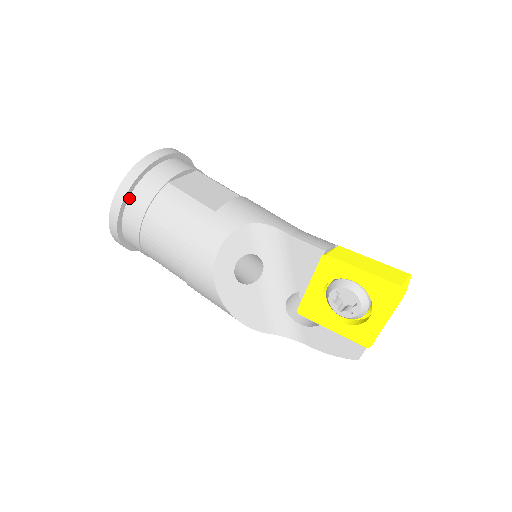
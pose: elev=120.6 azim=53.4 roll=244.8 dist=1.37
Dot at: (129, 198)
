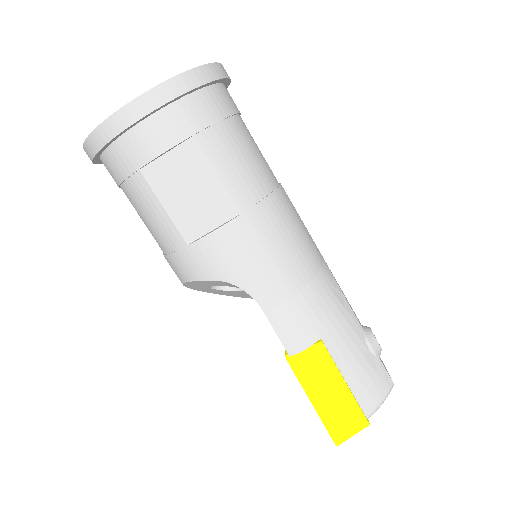
Dot at: (100, 157)
